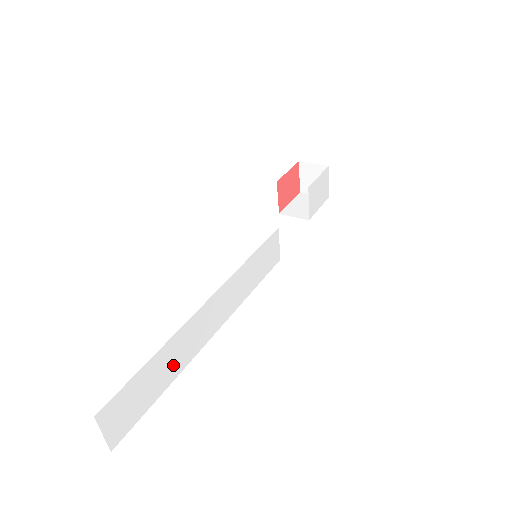
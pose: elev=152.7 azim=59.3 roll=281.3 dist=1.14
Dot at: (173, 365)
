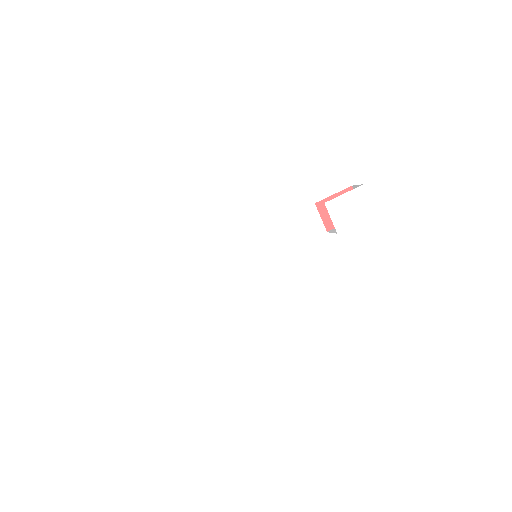
Dot at: (155, 312)
